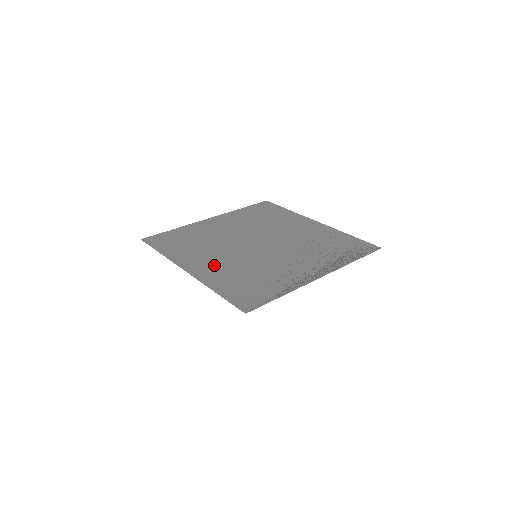
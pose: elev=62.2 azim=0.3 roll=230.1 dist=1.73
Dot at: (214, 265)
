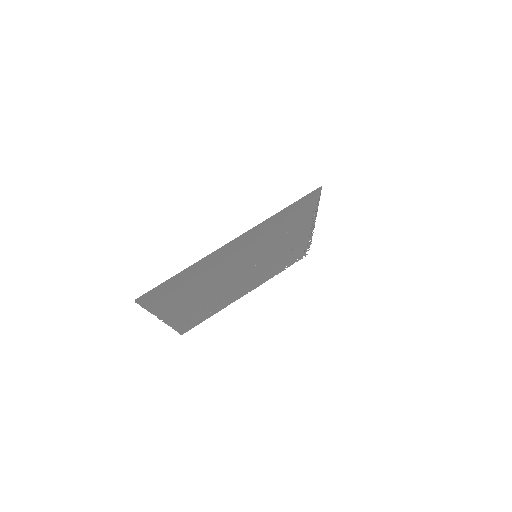
Dot at: (242, 246)
